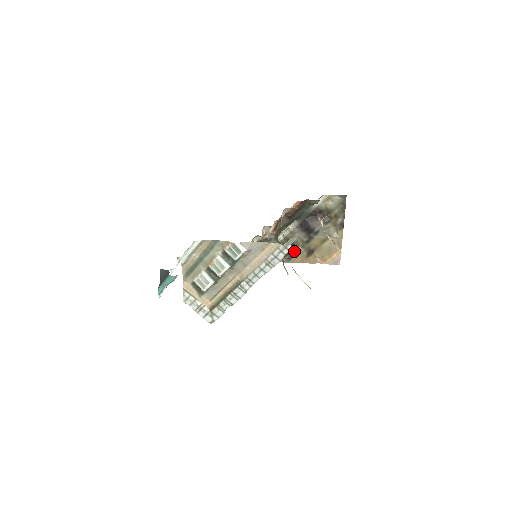
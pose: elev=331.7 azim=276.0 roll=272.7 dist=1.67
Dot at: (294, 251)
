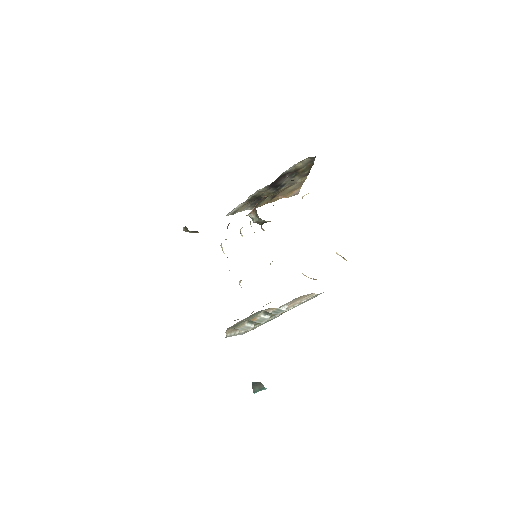
Dot at: occluded
